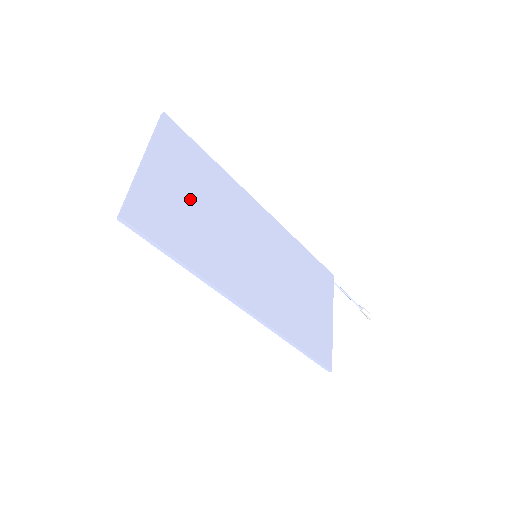
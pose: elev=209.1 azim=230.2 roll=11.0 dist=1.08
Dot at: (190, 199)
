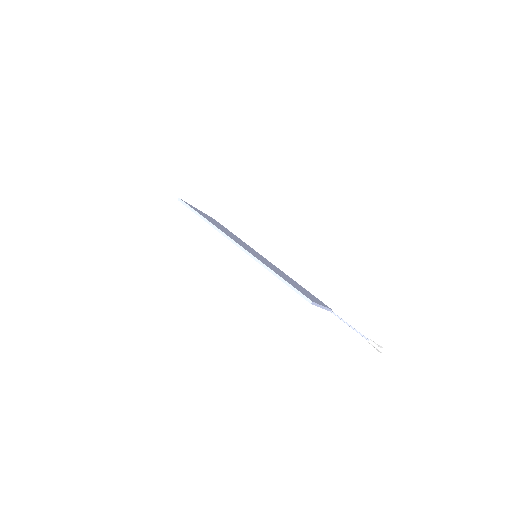
Dot at: occluded
